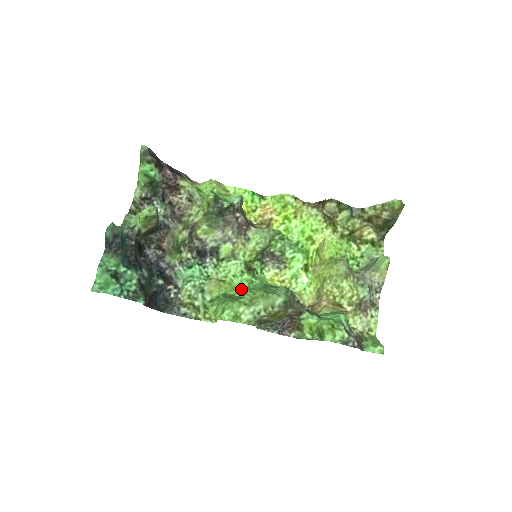
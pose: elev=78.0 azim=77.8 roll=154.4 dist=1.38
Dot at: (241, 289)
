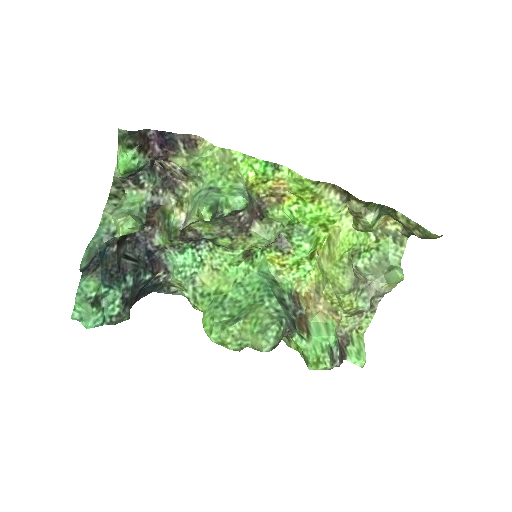
Dot at: (235, 284)
